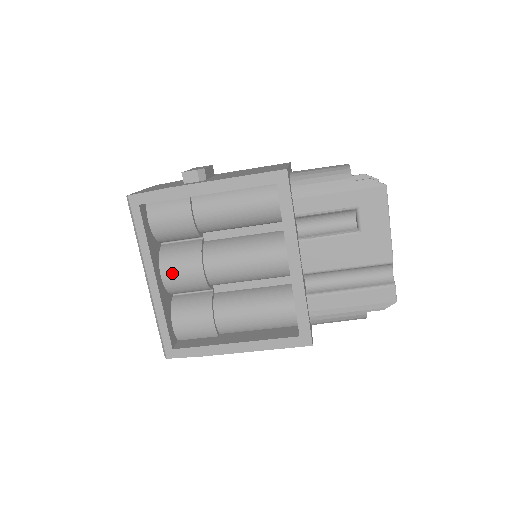
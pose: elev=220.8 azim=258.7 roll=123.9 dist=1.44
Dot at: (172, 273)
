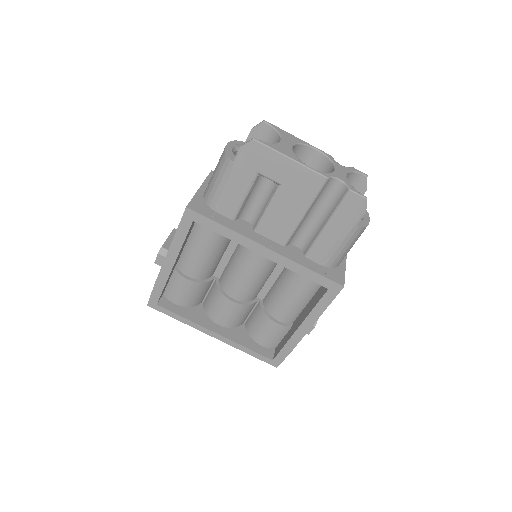
Dot at: (221, 318)
